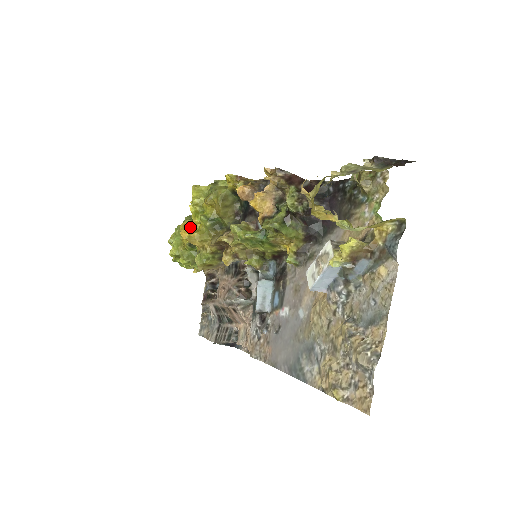
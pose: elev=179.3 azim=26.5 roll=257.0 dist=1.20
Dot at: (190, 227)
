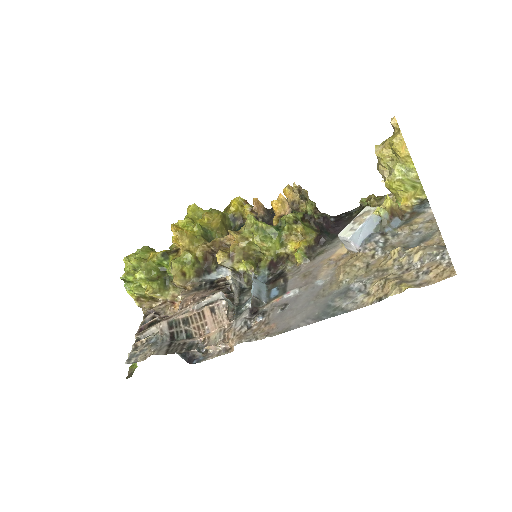
Dot at: occluded
